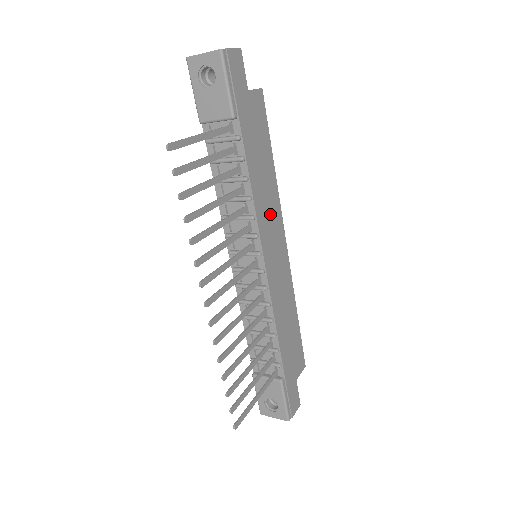
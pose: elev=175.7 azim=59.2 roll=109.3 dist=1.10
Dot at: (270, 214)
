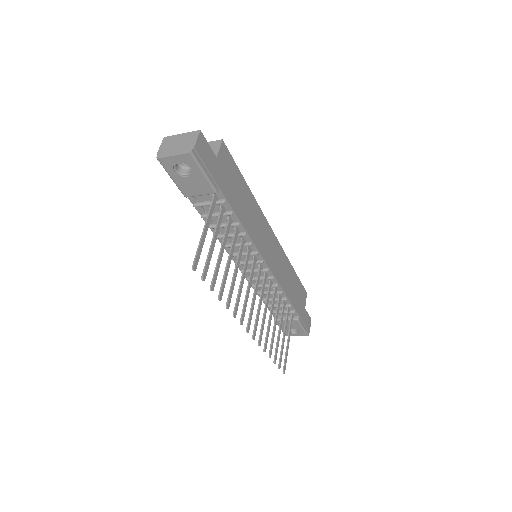
Dot at: (259, 227)
